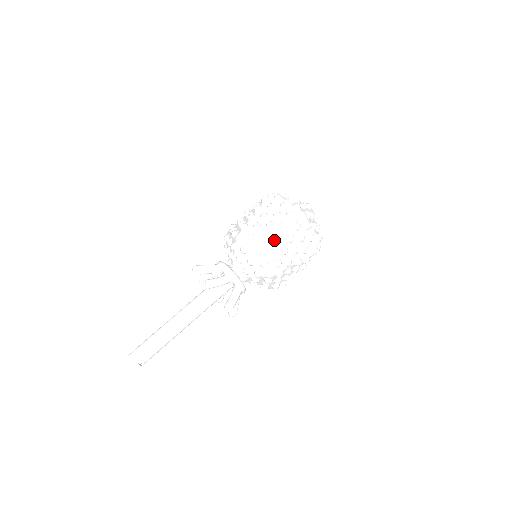
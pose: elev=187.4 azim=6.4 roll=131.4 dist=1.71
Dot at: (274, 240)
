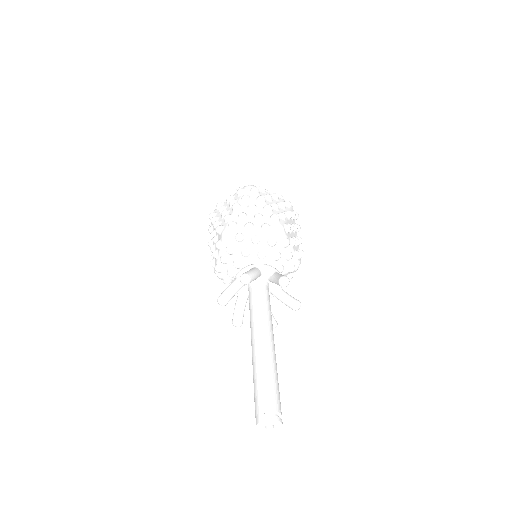
Dot at: (251, 210)
